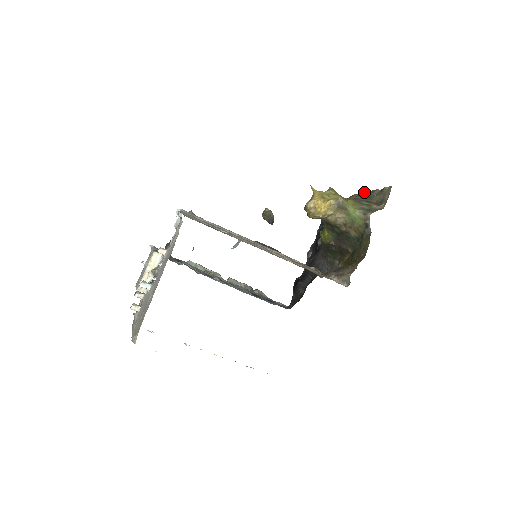
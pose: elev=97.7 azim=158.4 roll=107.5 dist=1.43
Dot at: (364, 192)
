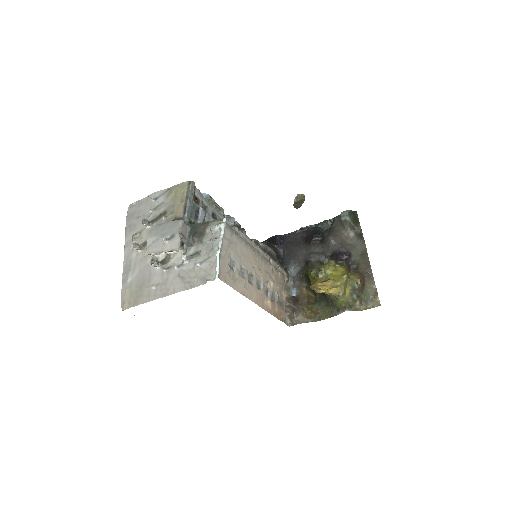
Dot at: occluded
